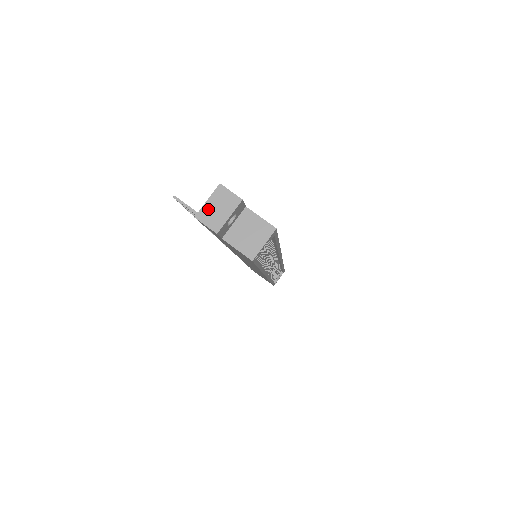
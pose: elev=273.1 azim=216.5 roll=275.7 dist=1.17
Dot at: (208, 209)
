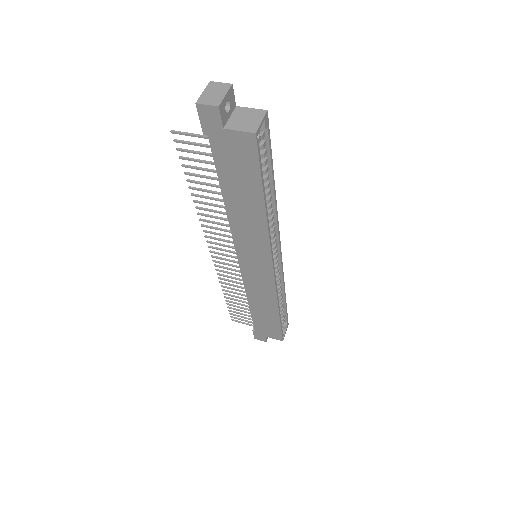
Dot at: (205, 96)
